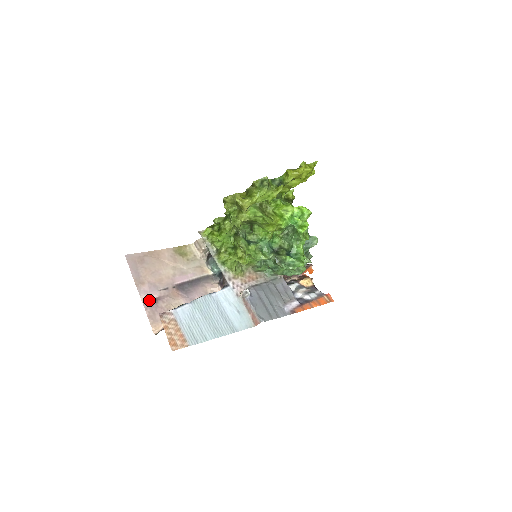
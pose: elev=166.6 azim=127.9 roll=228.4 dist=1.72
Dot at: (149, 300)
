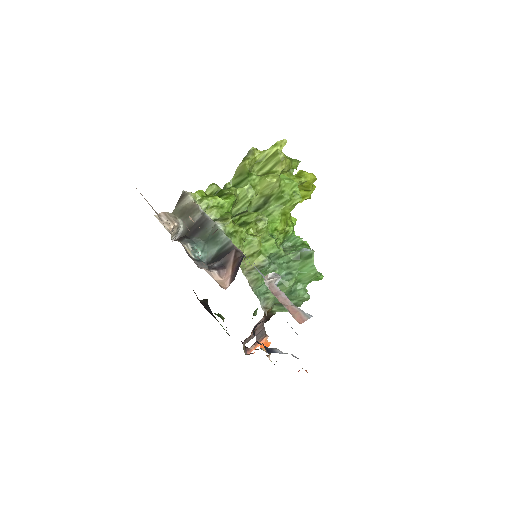
Dot at: occluded
